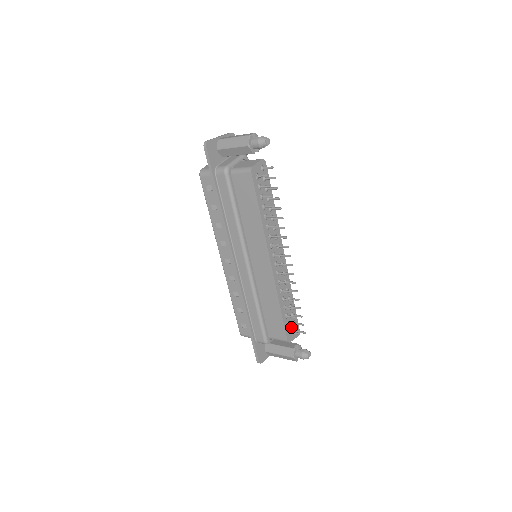
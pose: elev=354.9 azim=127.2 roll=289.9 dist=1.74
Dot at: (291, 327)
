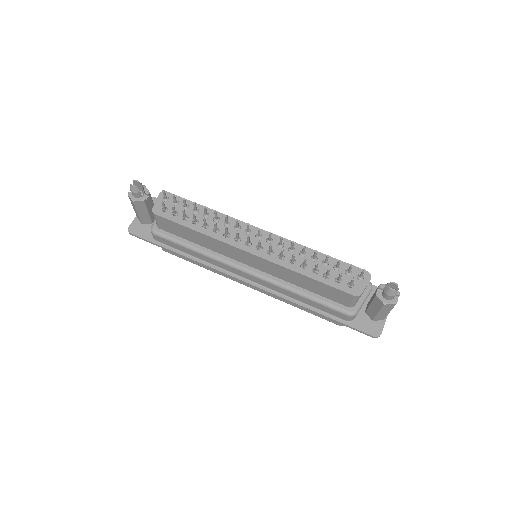
Dot at: (347, 279)
